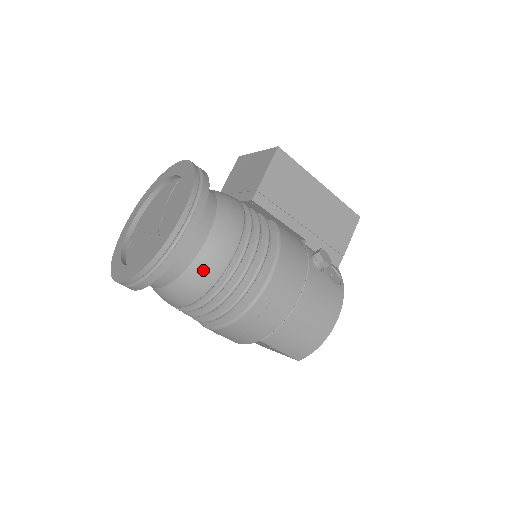
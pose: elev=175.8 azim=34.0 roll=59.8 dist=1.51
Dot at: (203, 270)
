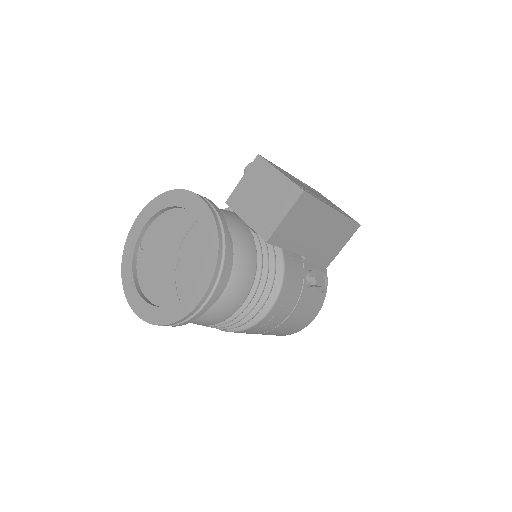
Dot at: (212, 317)
